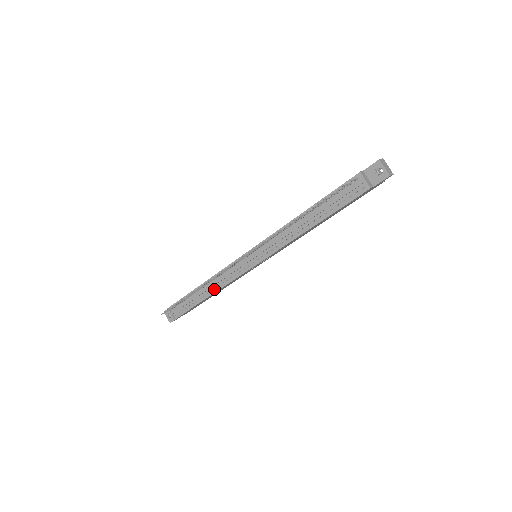
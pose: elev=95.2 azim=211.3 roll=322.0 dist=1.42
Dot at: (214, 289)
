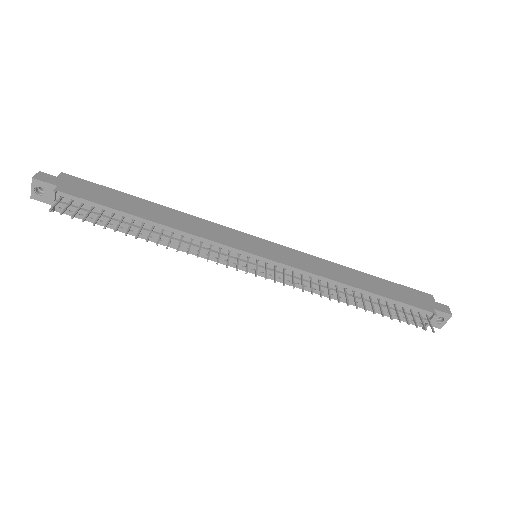
Dot at: (167, 242)
